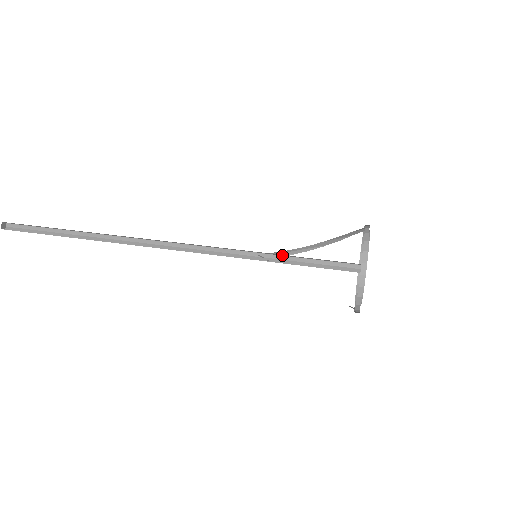
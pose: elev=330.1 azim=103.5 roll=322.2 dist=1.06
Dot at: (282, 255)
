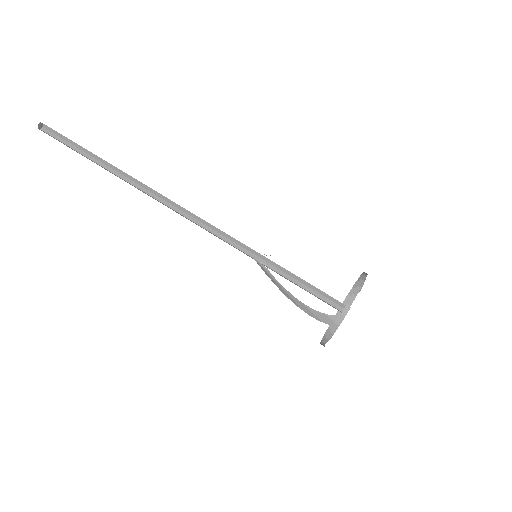
Dot at: (278, 266)
